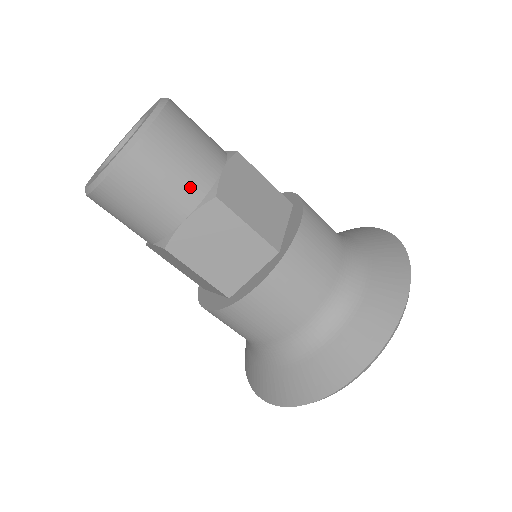
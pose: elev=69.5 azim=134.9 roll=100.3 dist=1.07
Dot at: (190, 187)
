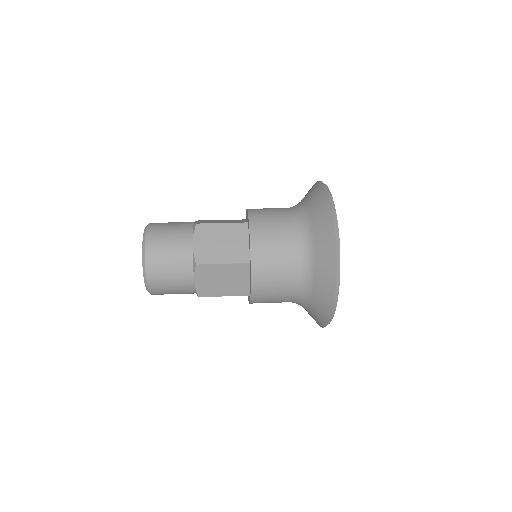
Dot at: (183, 231)
